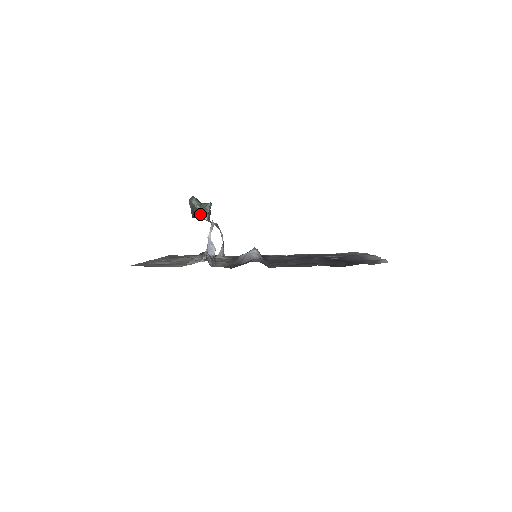
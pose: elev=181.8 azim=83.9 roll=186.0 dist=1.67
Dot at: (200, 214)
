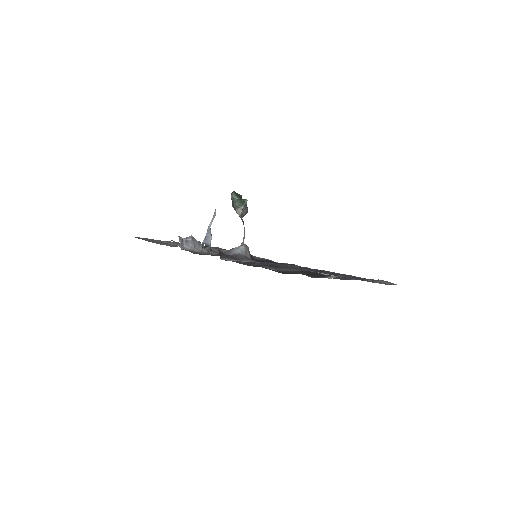
Dot at: (235, 209)
